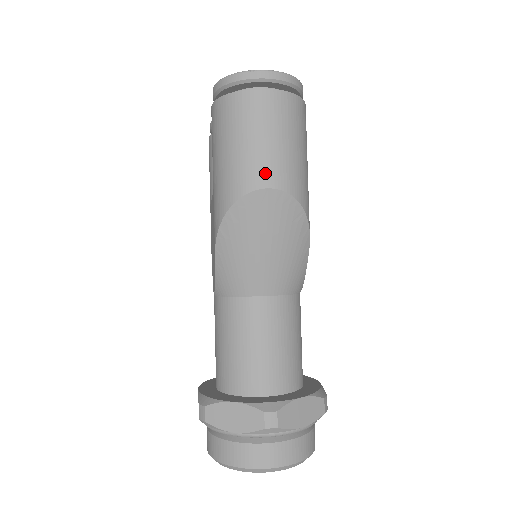
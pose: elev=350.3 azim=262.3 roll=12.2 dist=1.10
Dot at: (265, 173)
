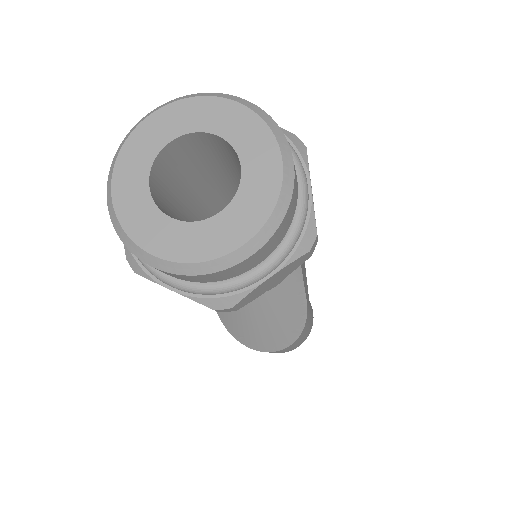
Dot at: occluded
